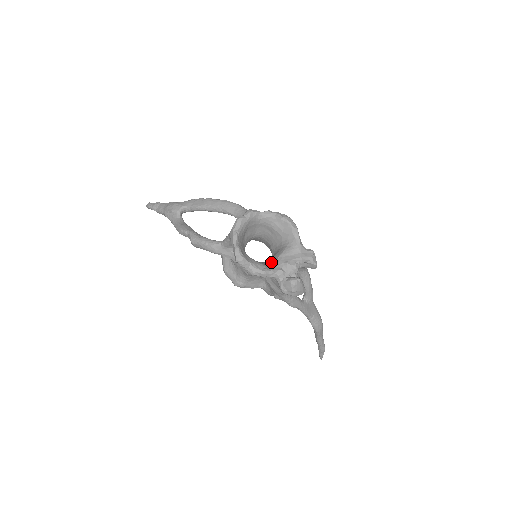
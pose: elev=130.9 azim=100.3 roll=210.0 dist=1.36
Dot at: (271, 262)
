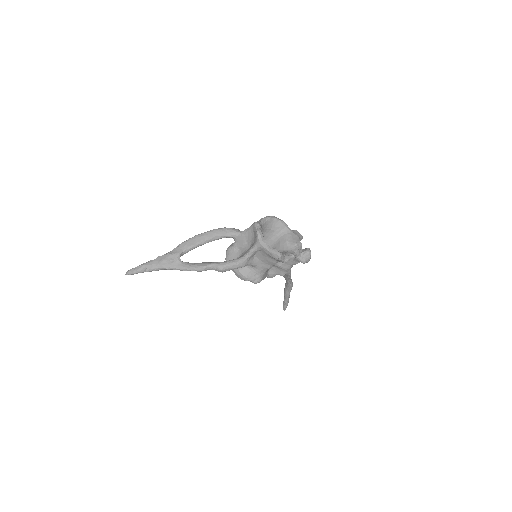
Dot at: (284, 249)
